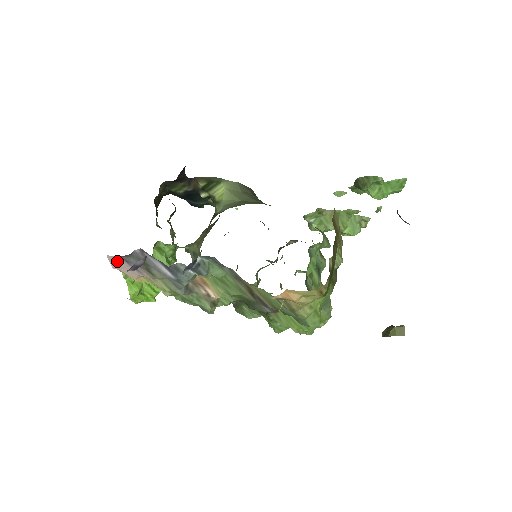
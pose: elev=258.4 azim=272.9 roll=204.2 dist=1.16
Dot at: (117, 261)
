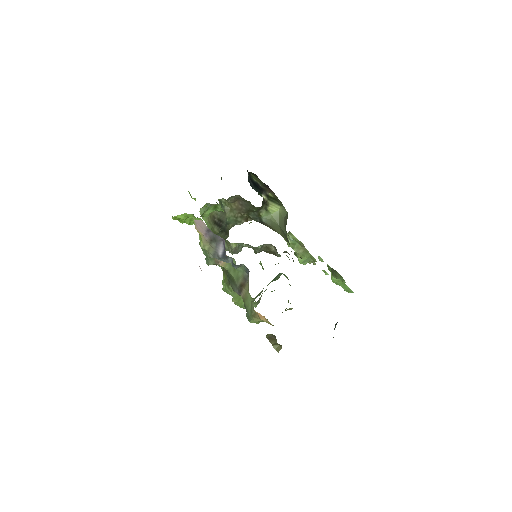
Dot at: (203, 225)
